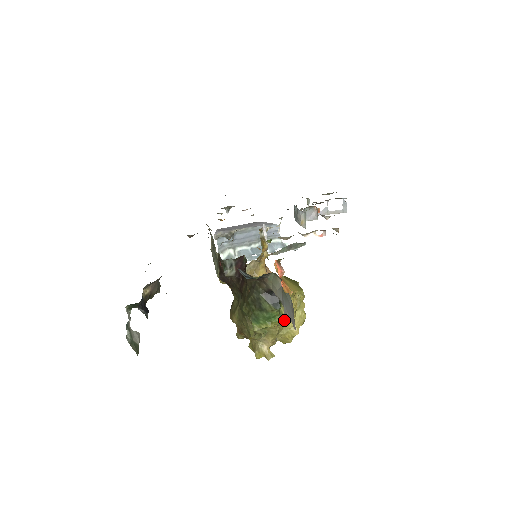
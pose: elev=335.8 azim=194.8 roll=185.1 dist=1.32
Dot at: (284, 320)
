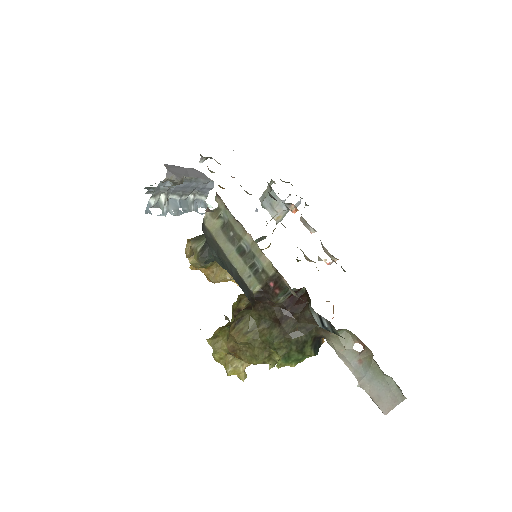
Dot at: occluded
